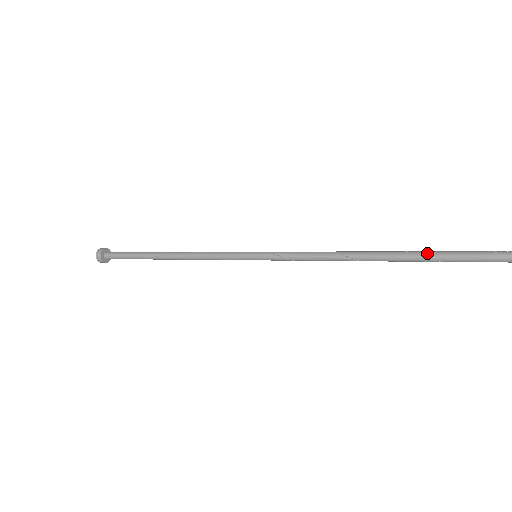
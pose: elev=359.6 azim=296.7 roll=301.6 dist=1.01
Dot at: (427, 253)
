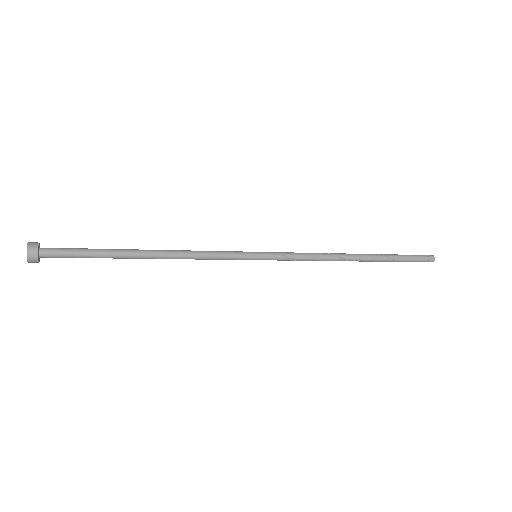
Dot at: (387, 255)
